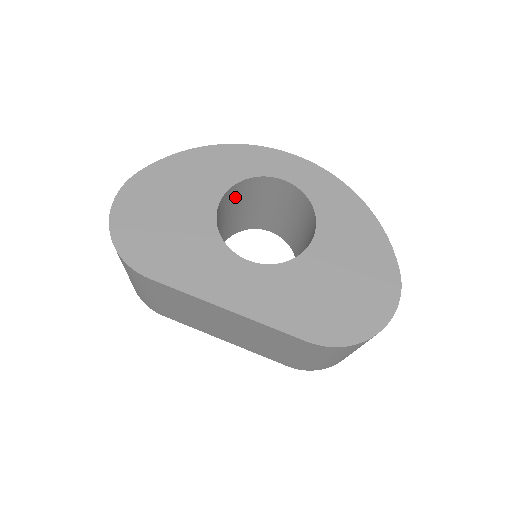
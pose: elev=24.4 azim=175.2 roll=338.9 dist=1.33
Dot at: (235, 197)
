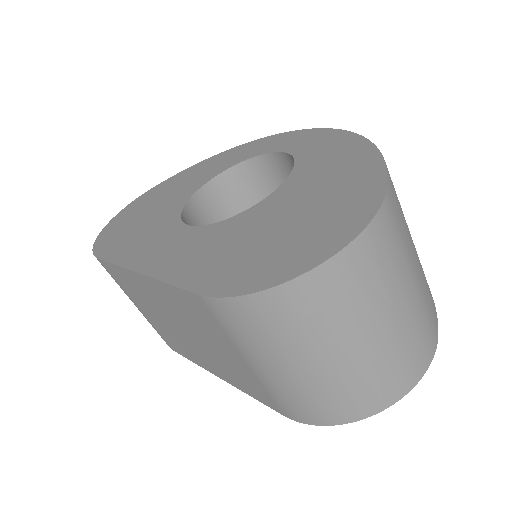
Dot at: (240, 194)
